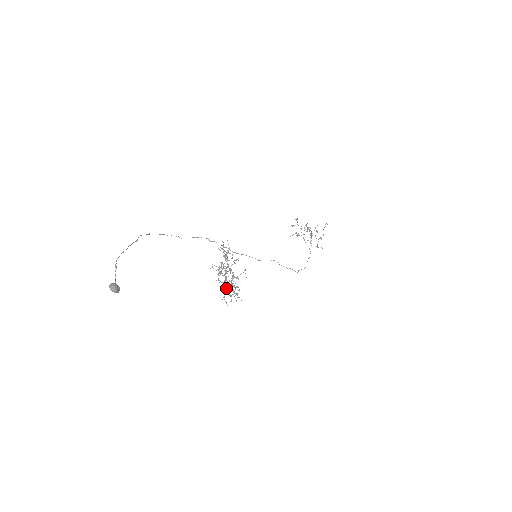
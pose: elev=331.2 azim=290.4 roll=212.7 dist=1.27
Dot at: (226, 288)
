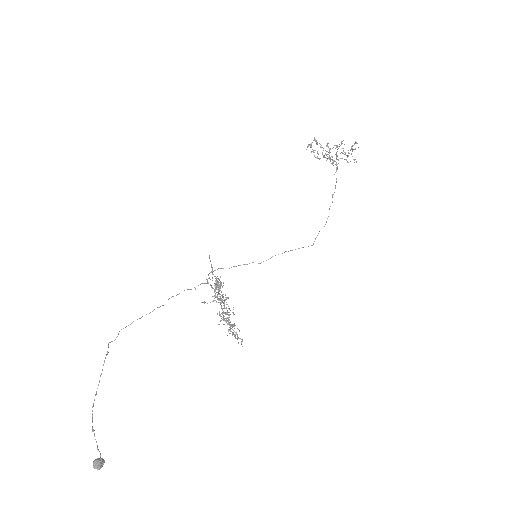
Dot at: (227, 312)
